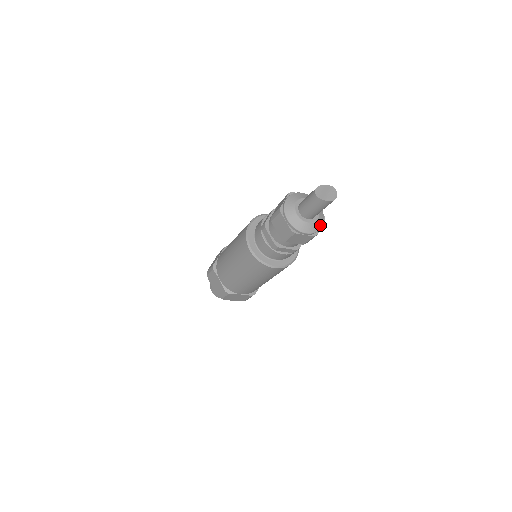
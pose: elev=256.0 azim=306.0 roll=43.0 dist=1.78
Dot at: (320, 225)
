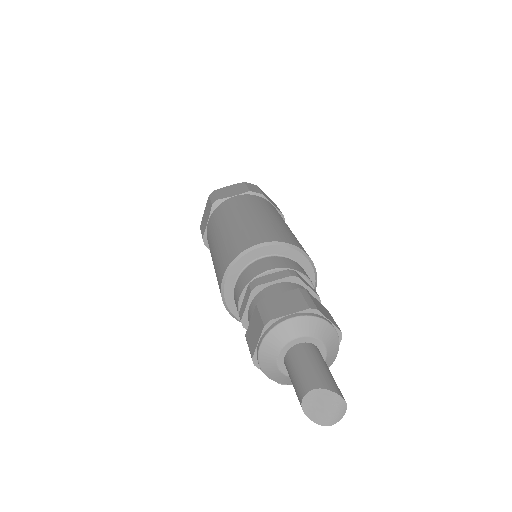
Dot at: (331, 360)
